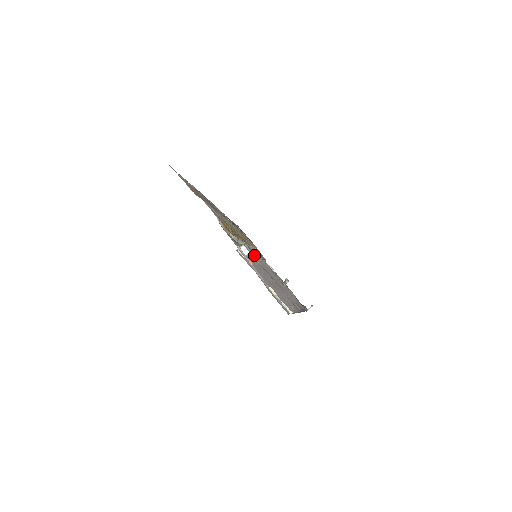
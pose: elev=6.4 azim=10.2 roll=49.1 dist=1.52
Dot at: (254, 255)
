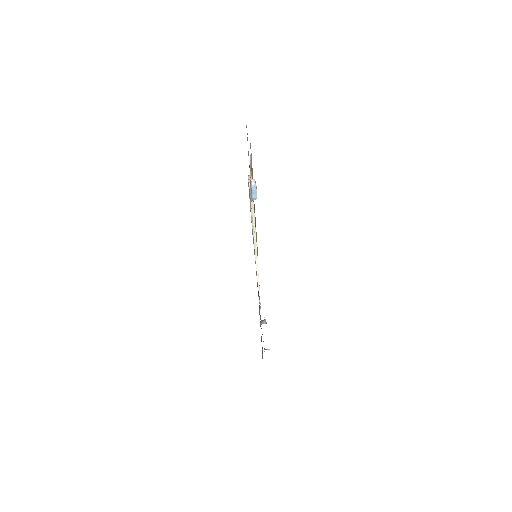
Dot at: occluded
